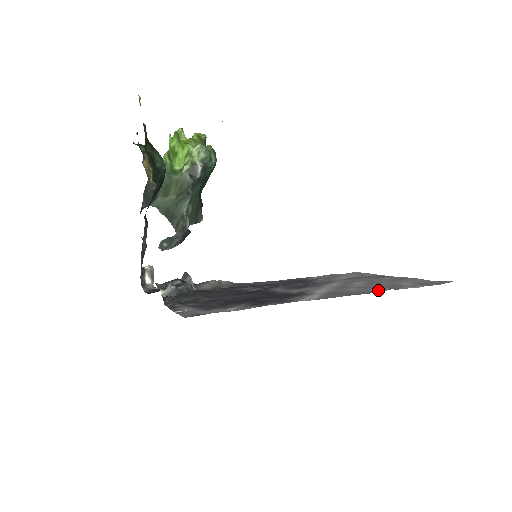
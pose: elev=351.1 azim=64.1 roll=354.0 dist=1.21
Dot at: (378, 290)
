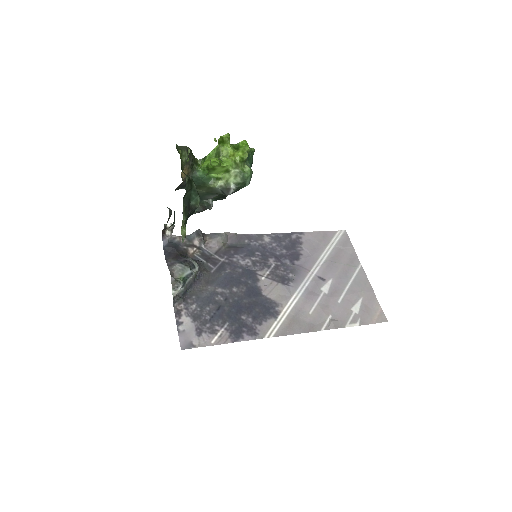
Dot at: (326, 324)
